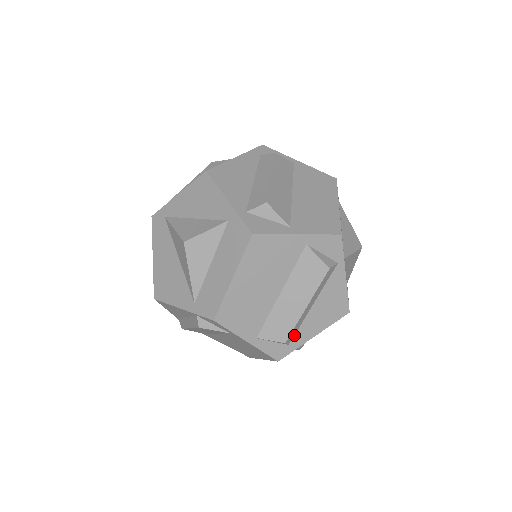
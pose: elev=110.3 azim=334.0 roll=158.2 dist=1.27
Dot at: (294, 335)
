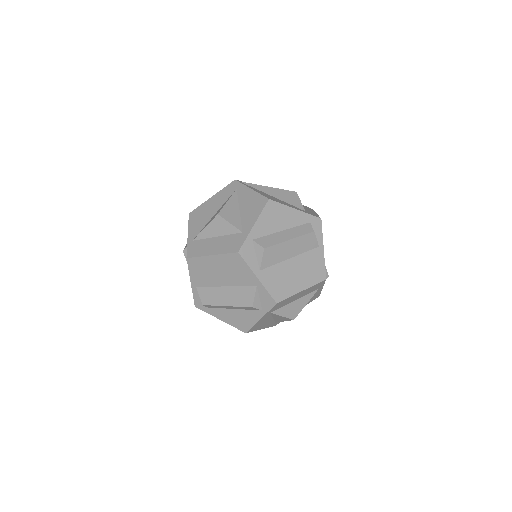
Dot at: (213, 307)
